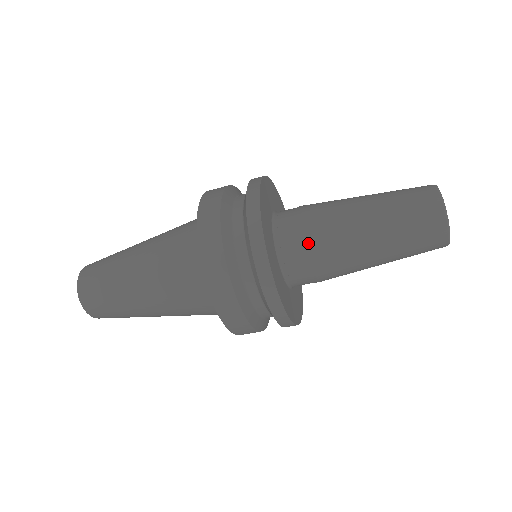
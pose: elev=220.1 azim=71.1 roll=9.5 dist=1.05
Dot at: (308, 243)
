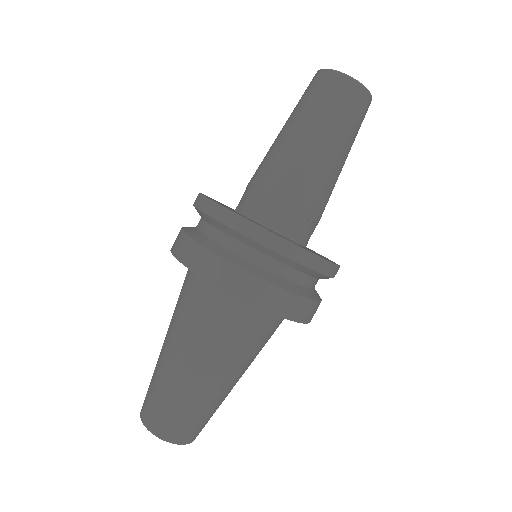
Dot at: (250, 182)
